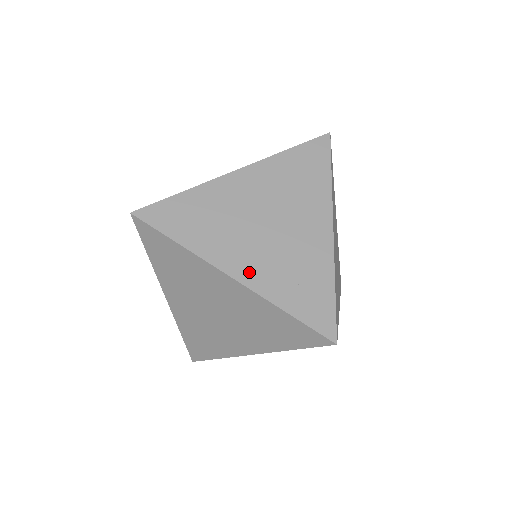
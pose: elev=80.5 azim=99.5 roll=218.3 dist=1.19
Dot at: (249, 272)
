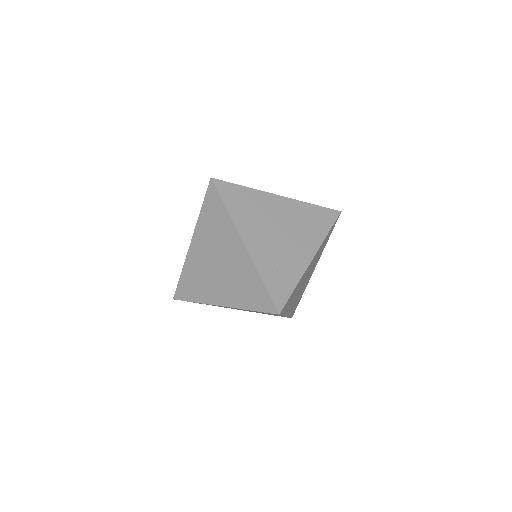
Dot at: (255, 247)
